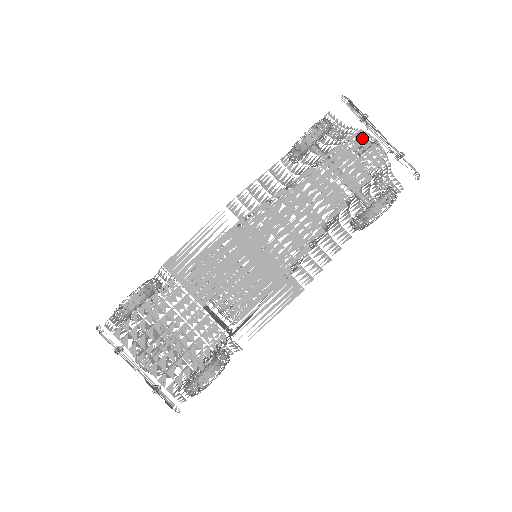
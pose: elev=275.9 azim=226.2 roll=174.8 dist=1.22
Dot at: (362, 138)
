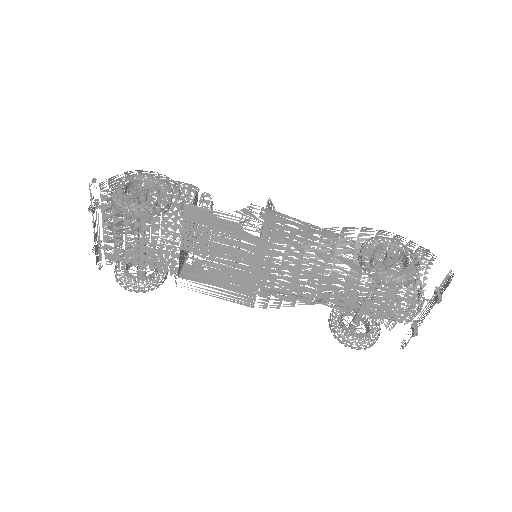
Dot at: (416, 301)
